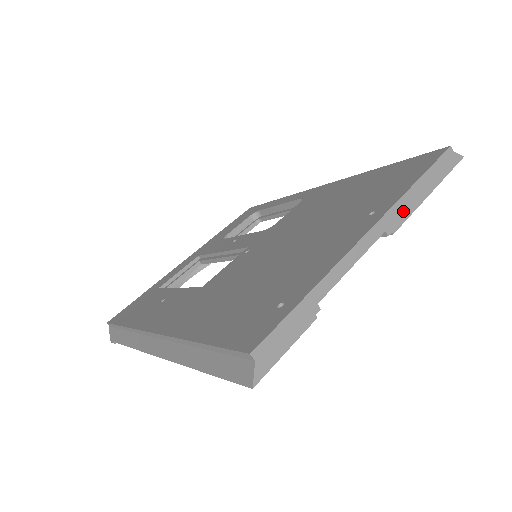
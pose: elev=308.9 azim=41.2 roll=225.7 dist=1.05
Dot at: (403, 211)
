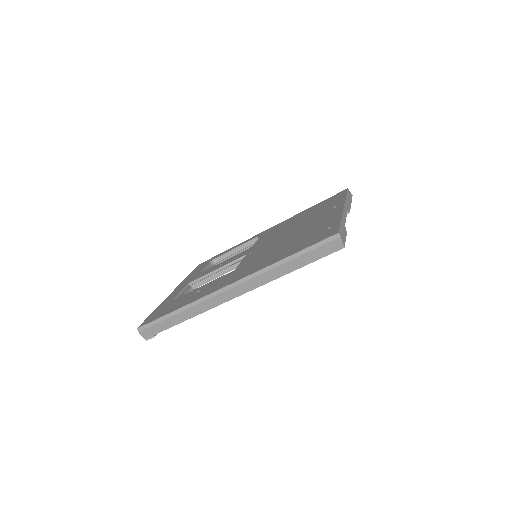
Dot at: (348, 205)
